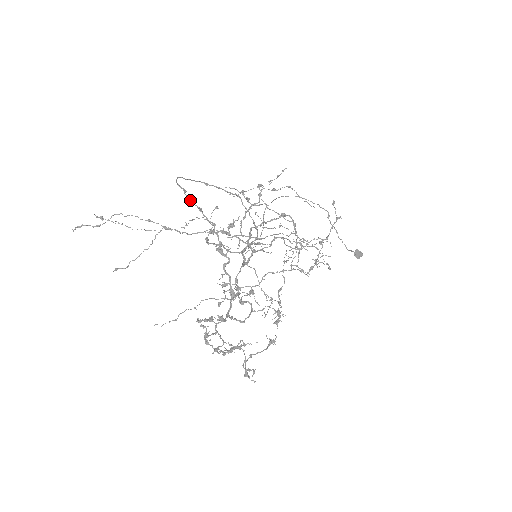
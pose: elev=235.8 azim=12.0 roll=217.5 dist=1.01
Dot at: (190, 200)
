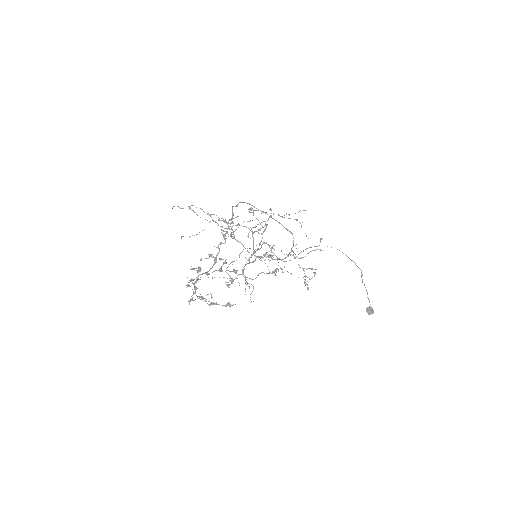
Dot at: (232, 208)
